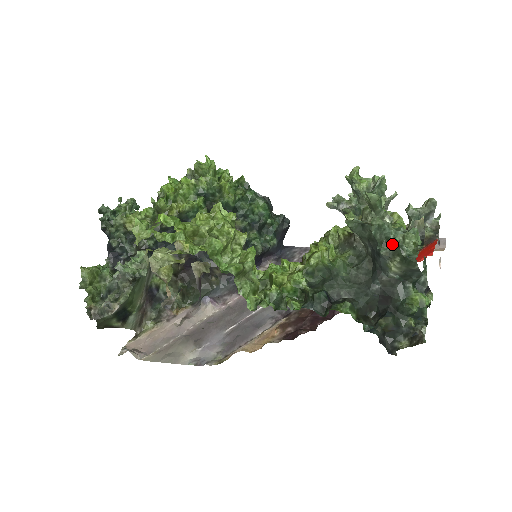
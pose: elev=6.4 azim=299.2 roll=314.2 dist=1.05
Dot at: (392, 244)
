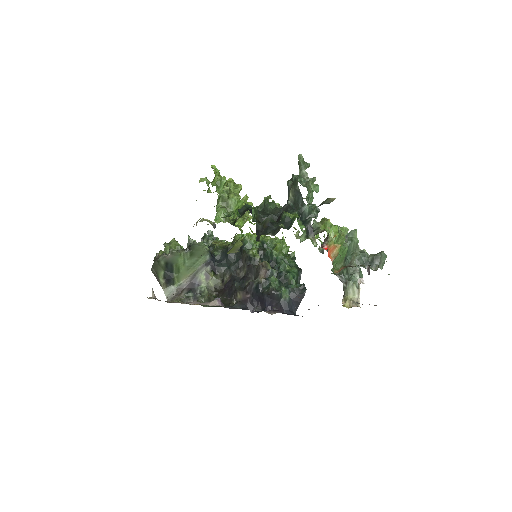
Dot at: occluded
